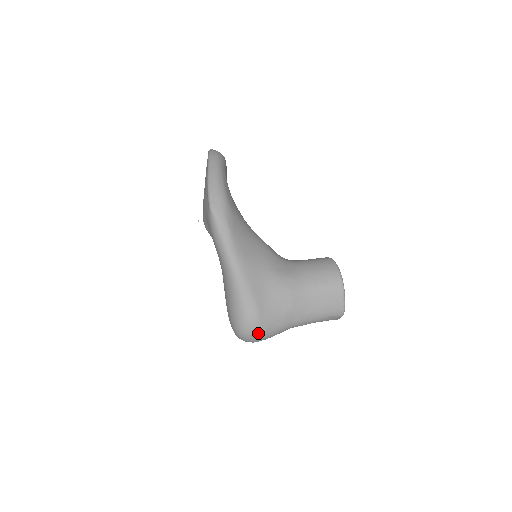
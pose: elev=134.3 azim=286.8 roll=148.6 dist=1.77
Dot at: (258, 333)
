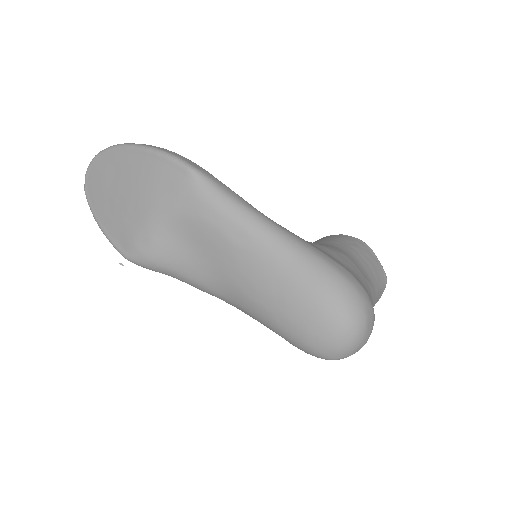
Dot at: (372, 311)
